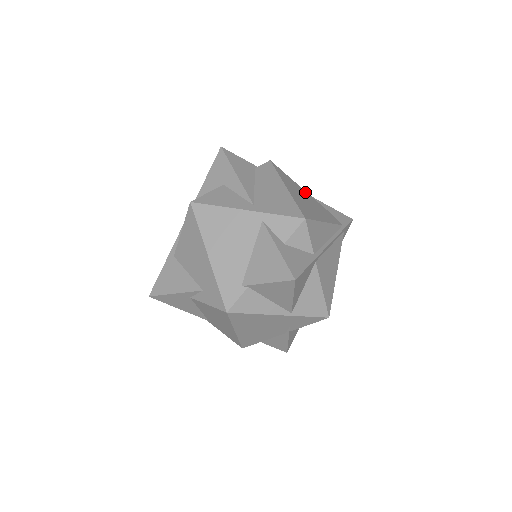
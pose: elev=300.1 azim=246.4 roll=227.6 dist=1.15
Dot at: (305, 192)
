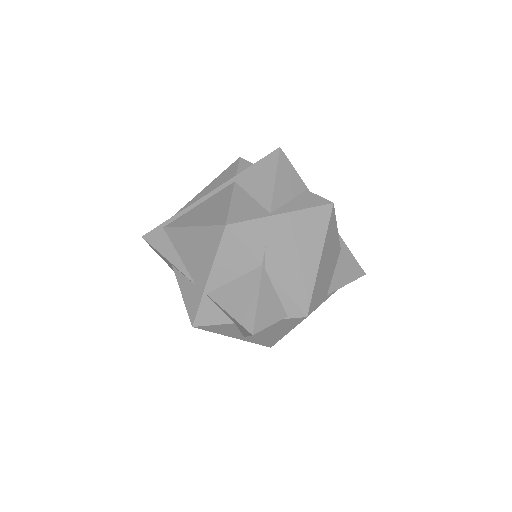
Dot at: occluded
